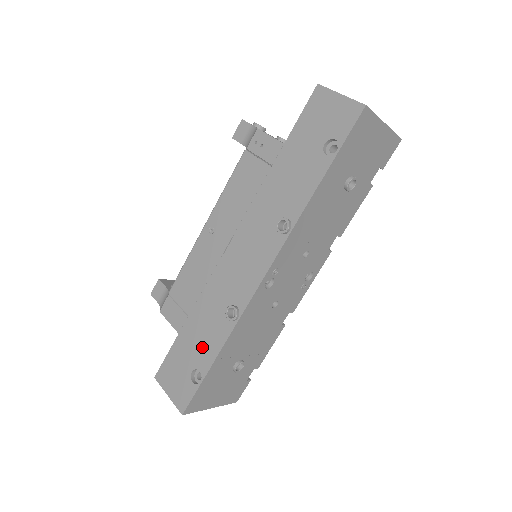
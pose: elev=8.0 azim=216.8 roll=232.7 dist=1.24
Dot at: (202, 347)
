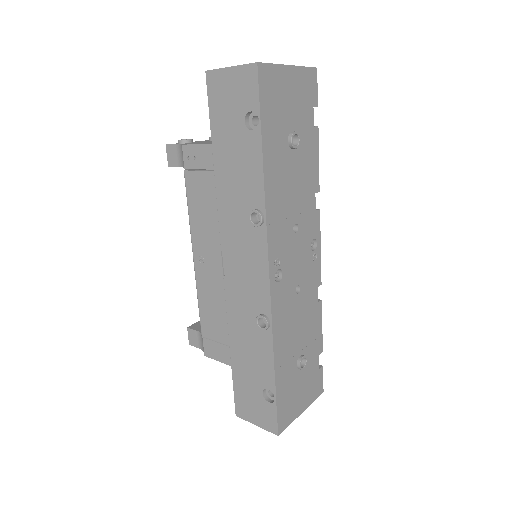
Dot at: (257, 367)
